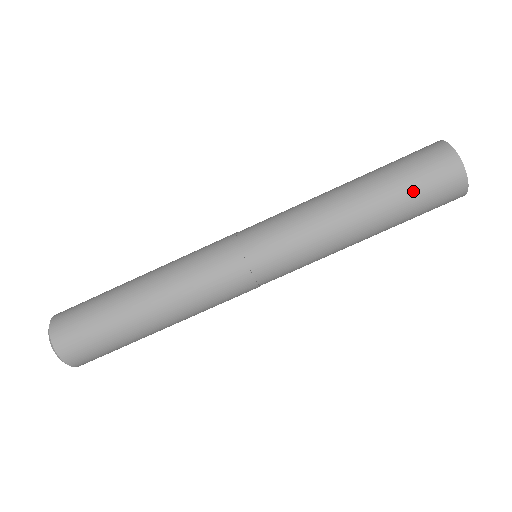
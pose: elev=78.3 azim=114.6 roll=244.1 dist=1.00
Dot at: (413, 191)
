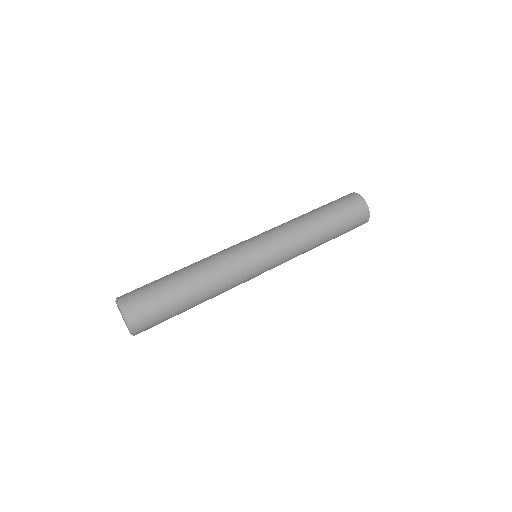
Dot at: (331, 203)
